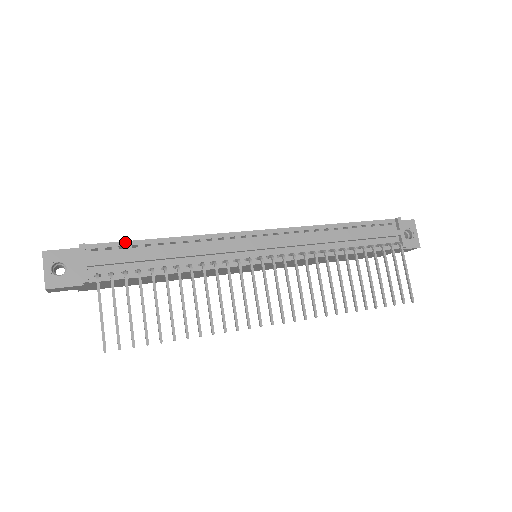
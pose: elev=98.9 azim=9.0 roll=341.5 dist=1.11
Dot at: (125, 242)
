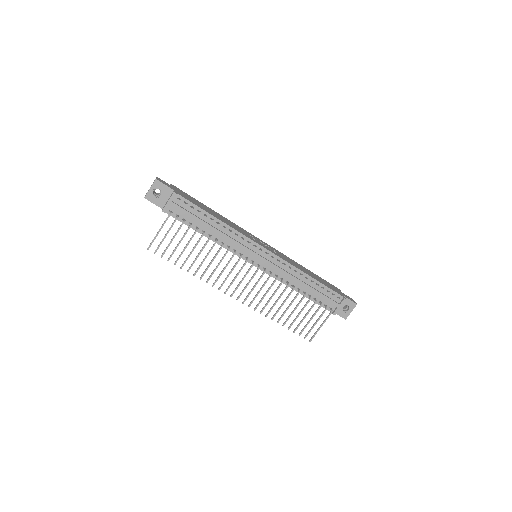
Dot at: (196, 206)
